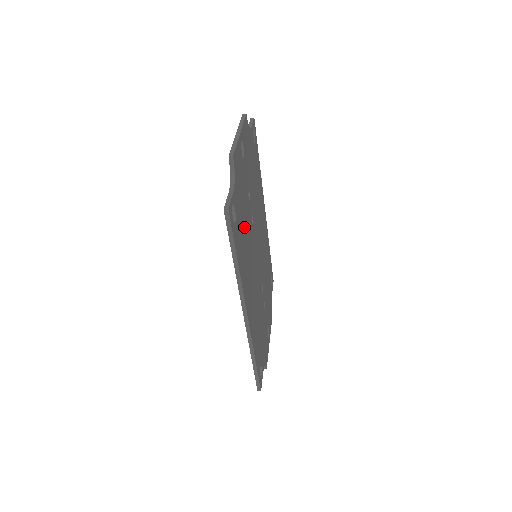
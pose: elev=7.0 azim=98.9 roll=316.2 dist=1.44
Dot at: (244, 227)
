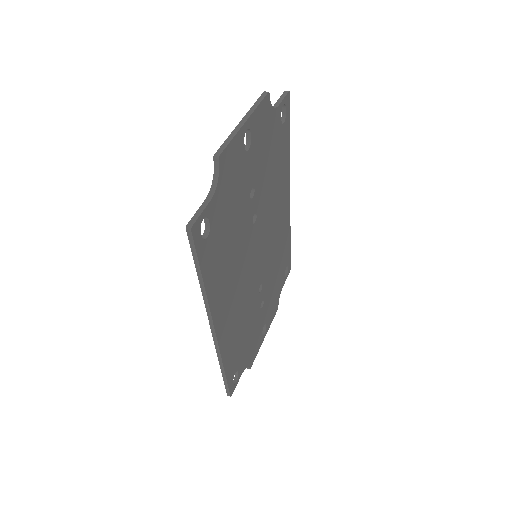
Dot at: (230, 235)
